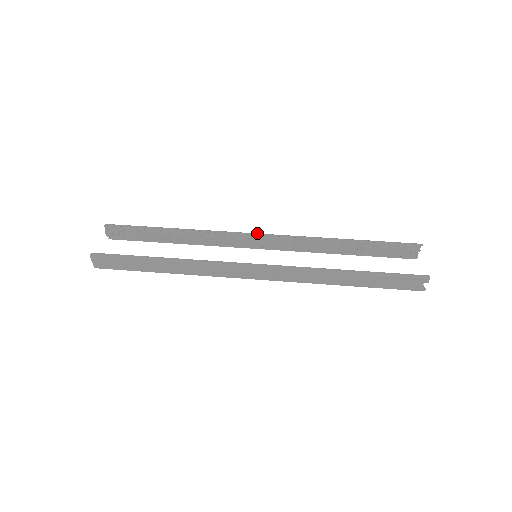
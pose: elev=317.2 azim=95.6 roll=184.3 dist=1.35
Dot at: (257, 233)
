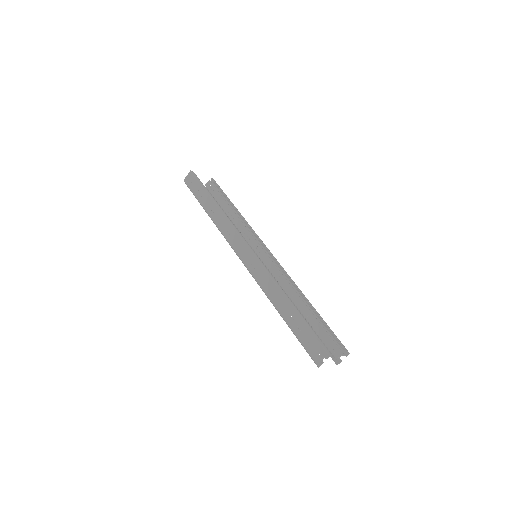
Dot at: occluded
